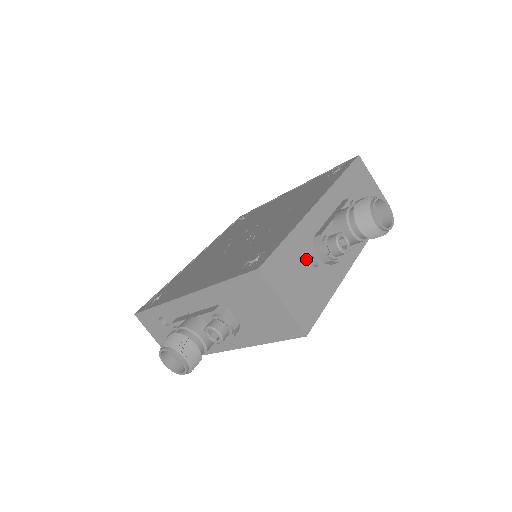
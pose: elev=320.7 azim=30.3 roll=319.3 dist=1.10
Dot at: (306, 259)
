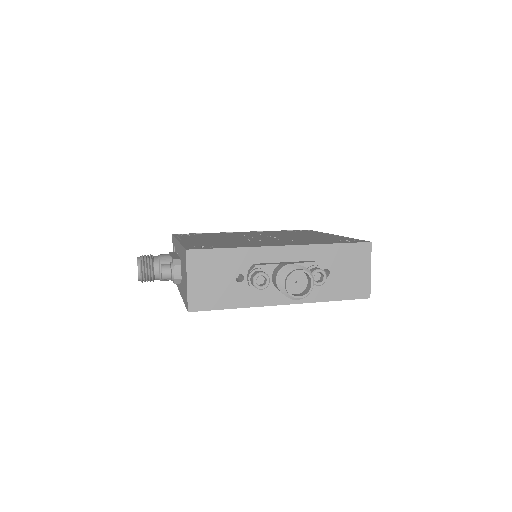
Dot at: (234, 272)
